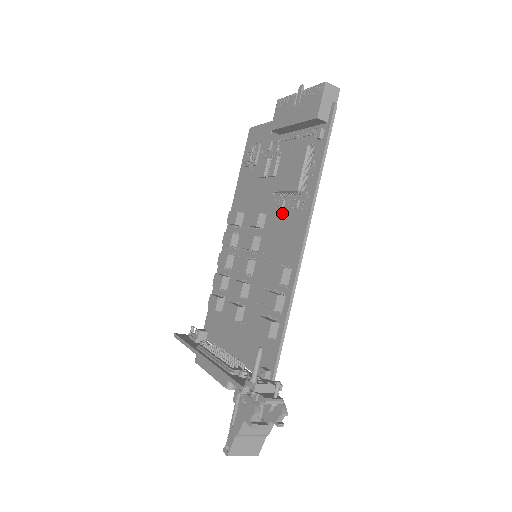
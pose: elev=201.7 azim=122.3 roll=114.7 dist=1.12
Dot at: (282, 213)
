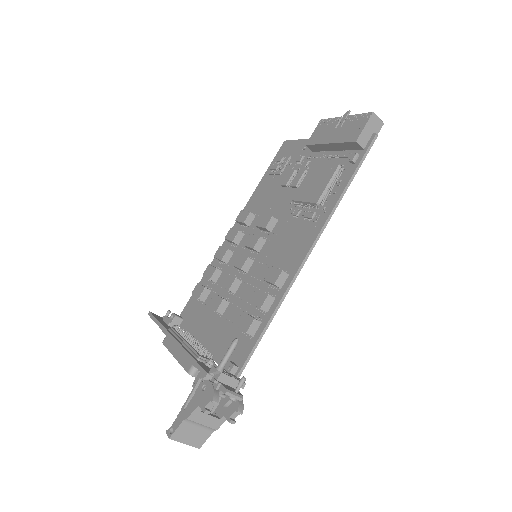
Dot at: (294, 222)
